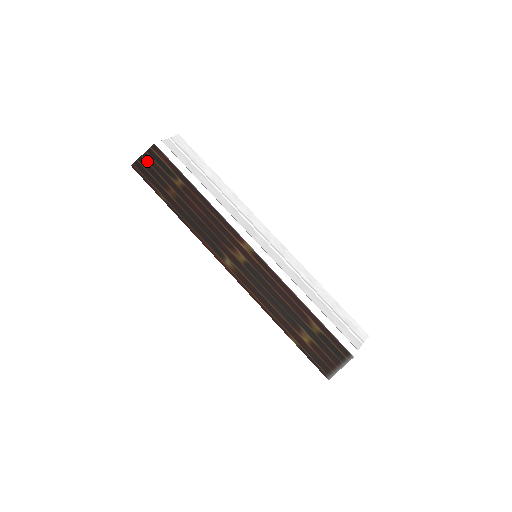
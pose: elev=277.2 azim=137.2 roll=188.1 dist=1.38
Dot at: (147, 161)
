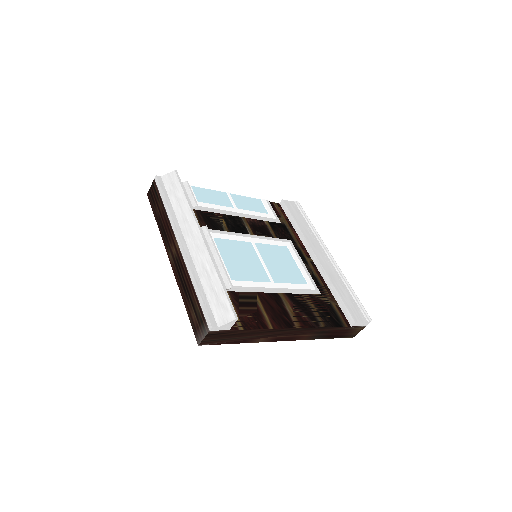
Dot at: (151, 190)
